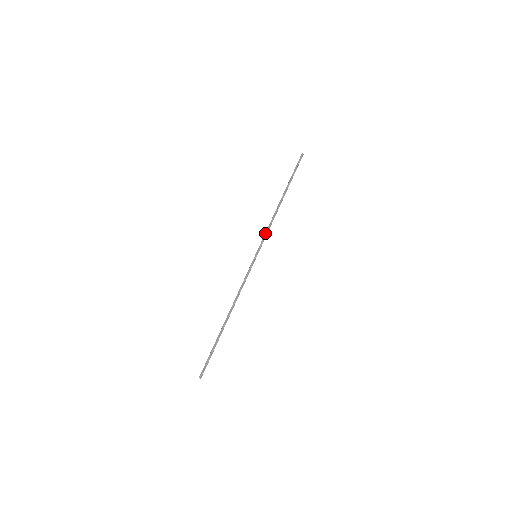
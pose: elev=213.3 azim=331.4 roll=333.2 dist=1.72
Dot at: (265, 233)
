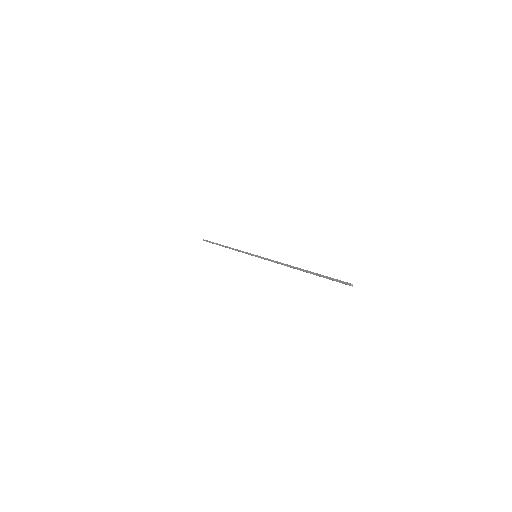
Dot at: occluded
